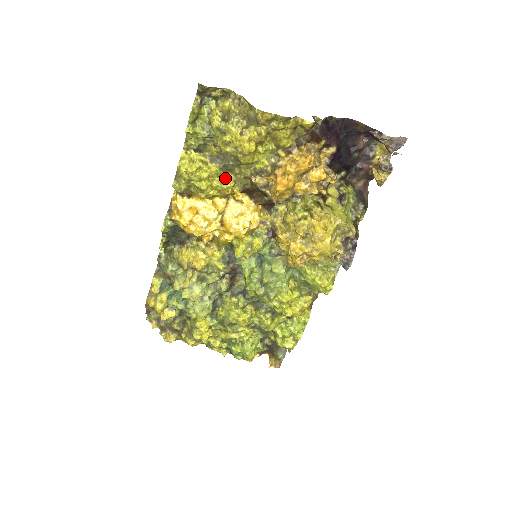
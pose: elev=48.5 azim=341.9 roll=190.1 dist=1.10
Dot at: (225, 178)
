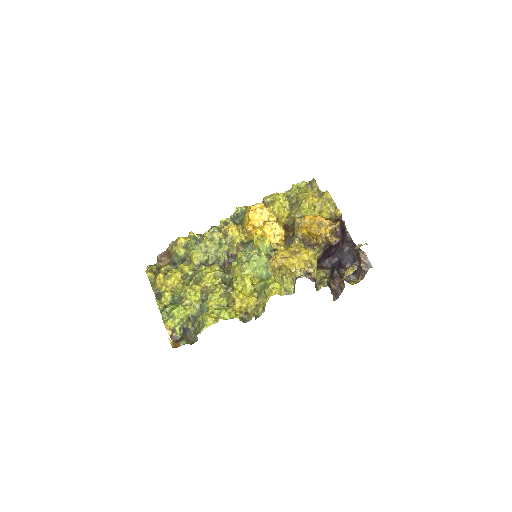
Dot at: (287, 210)
